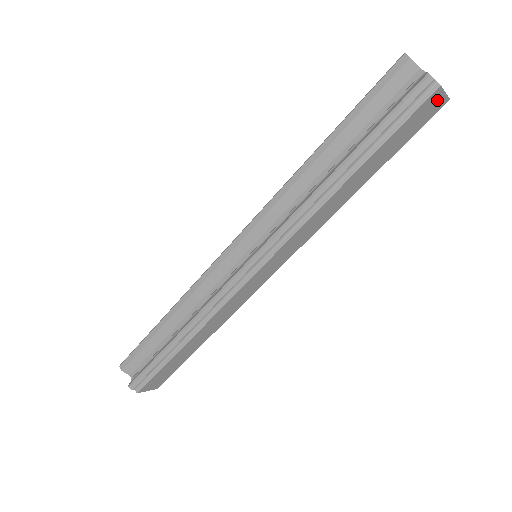
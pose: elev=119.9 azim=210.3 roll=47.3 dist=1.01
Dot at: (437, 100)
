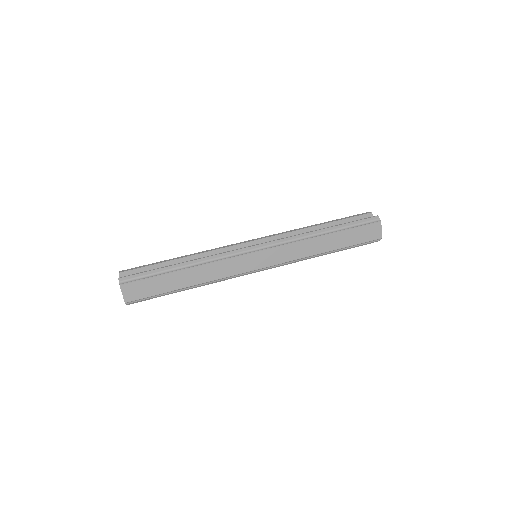
Dot at: (377, 230)
